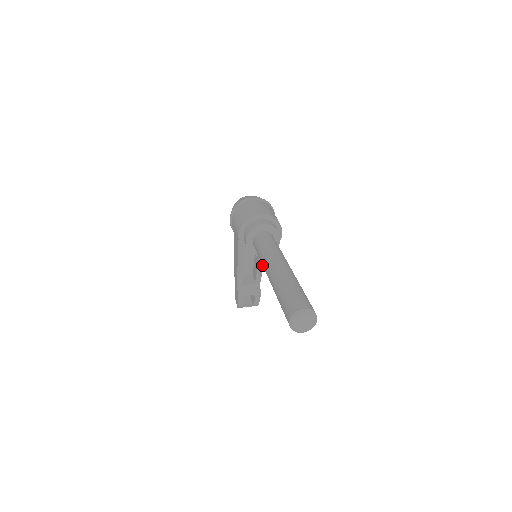
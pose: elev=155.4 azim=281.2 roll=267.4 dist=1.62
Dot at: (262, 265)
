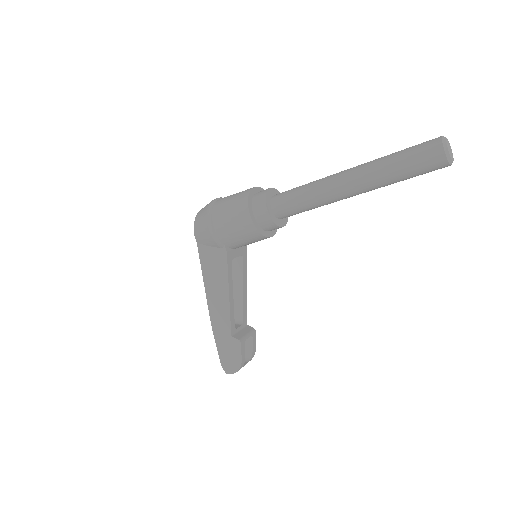
Dot at: (246, 289)
